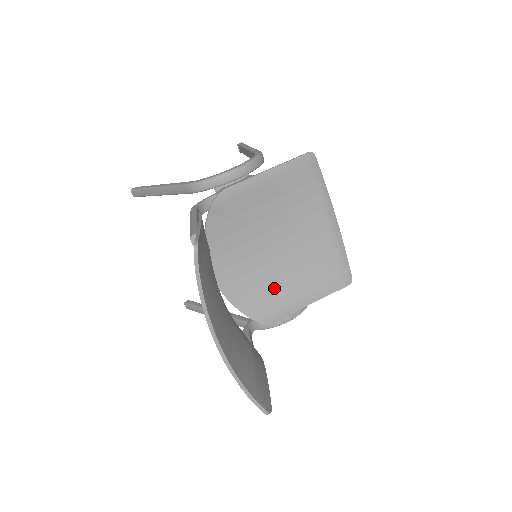
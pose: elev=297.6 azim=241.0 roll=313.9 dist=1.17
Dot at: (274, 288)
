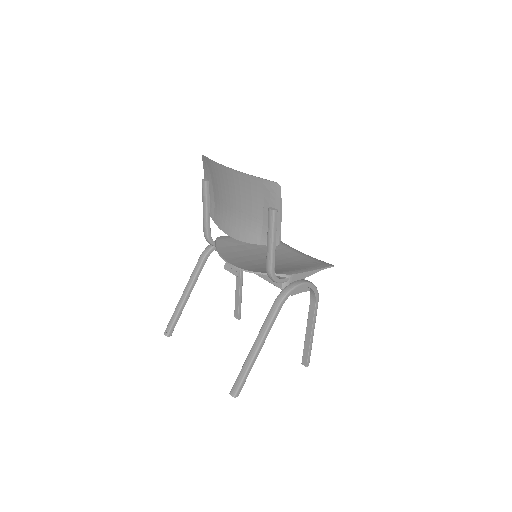
Dot at: (279, 268)
